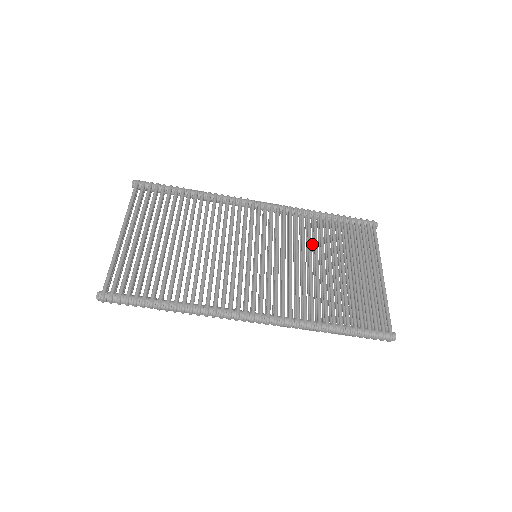
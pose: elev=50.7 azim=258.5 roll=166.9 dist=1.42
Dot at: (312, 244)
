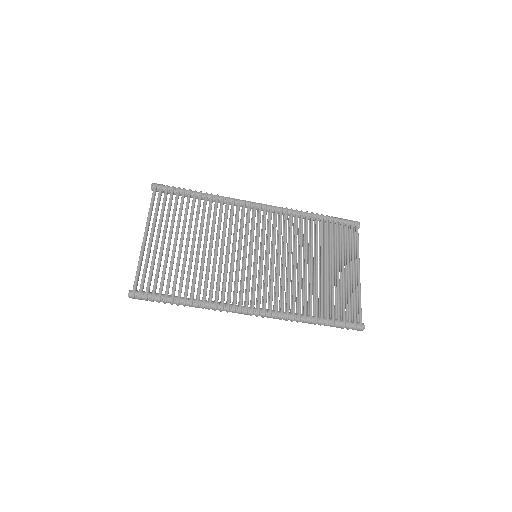
Dot at: (303, 243)
